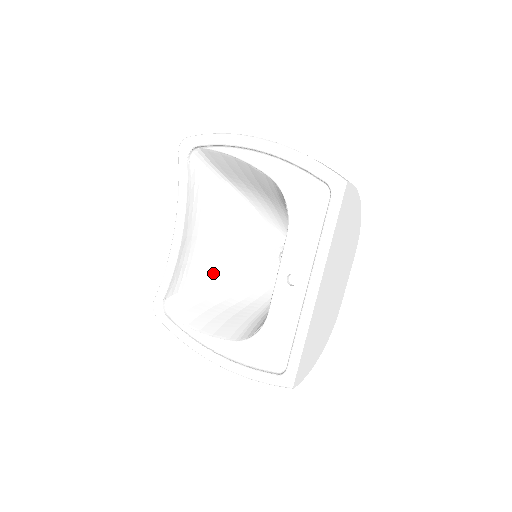
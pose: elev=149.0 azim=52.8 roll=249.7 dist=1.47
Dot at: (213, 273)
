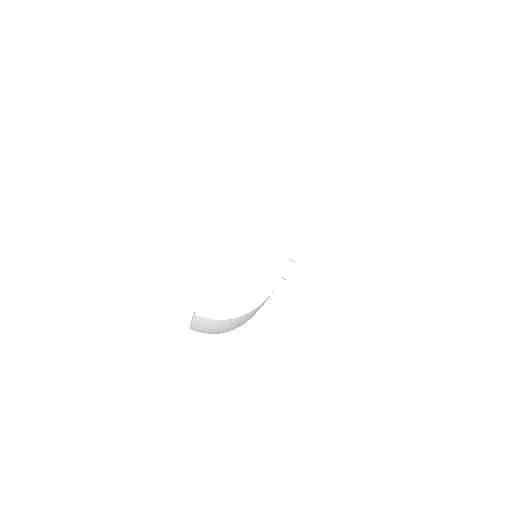
Dot at: occluded
